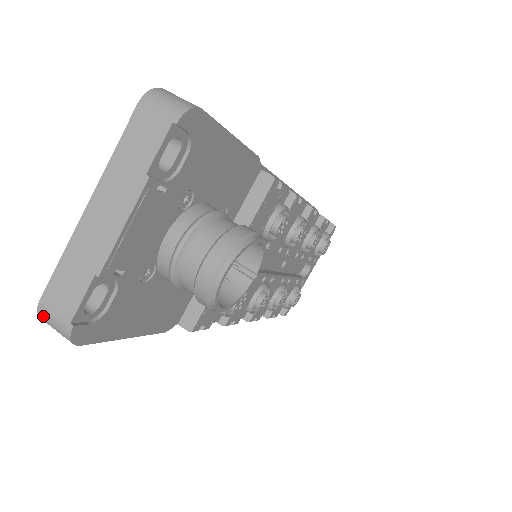
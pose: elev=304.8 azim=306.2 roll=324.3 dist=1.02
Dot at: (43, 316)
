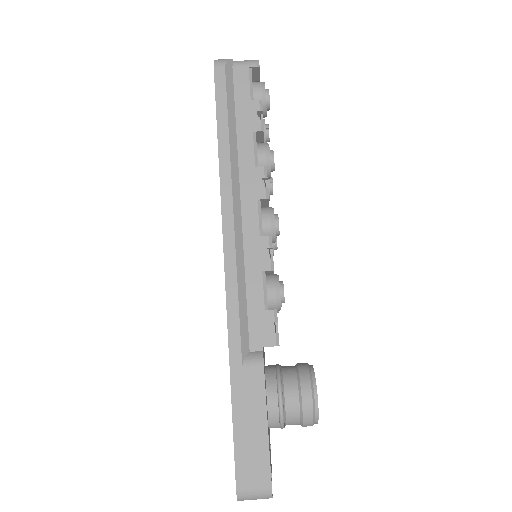
Dot at: occluded
